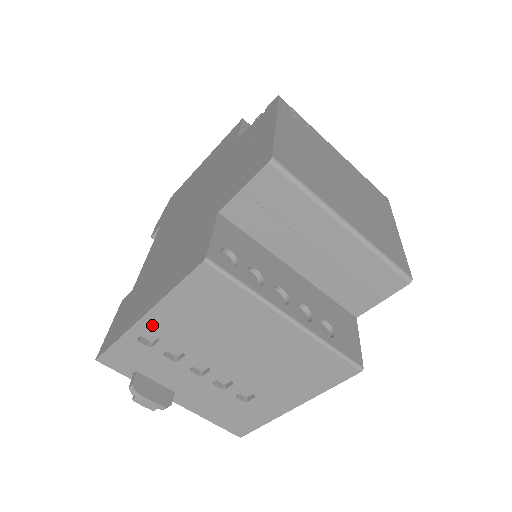
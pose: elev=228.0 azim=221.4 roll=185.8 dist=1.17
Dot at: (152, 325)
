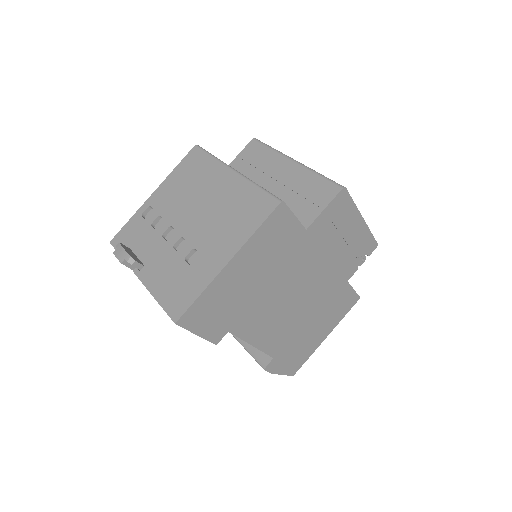
Dot at: (154, 199)
